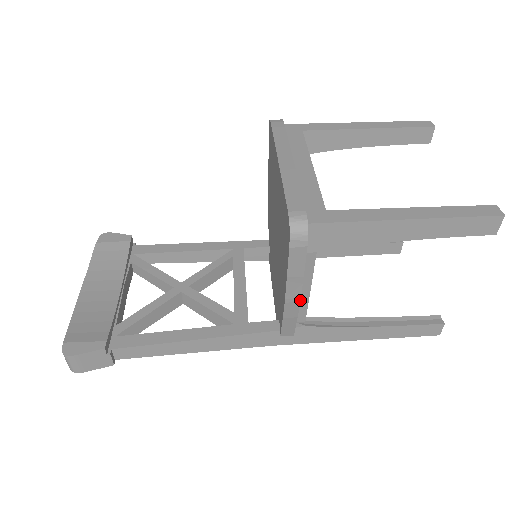
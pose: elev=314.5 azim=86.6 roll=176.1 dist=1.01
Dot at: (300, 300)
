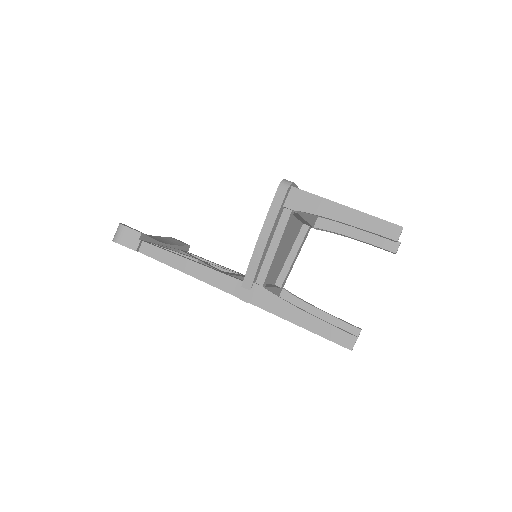
Dot at: (267, 242)
